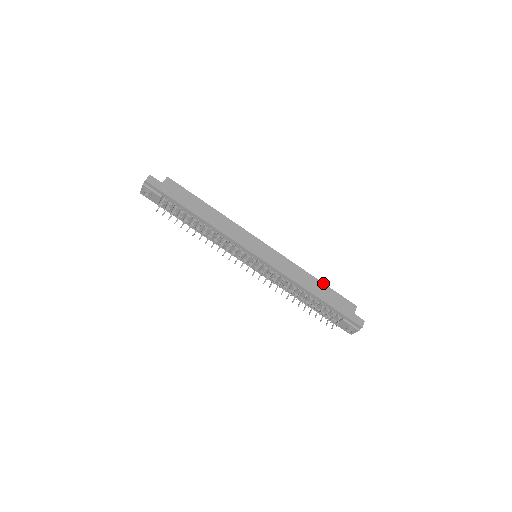
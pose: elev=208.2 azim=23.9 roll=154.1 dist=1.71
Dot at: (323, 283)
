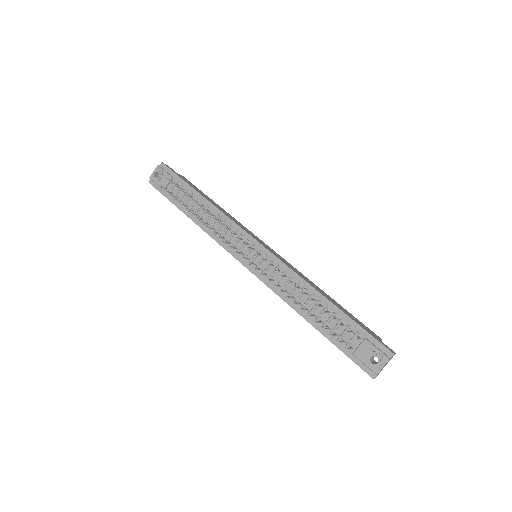
Dot at: (336, 302)
